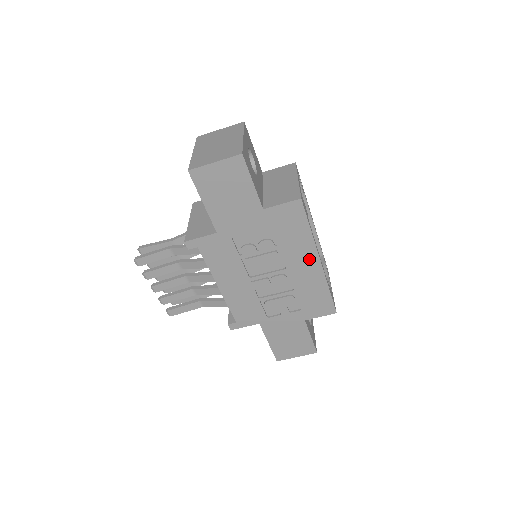
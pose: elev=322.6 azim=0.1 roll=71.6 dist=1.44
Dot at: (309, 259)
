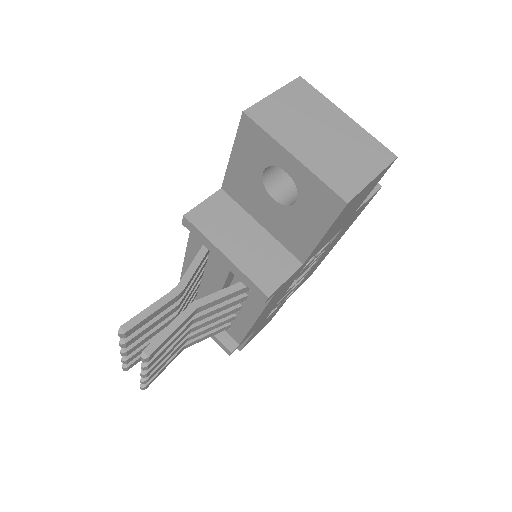
Dot at: (336, 242)
